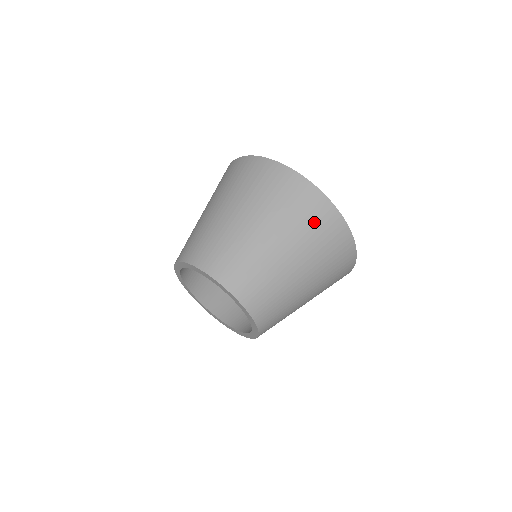
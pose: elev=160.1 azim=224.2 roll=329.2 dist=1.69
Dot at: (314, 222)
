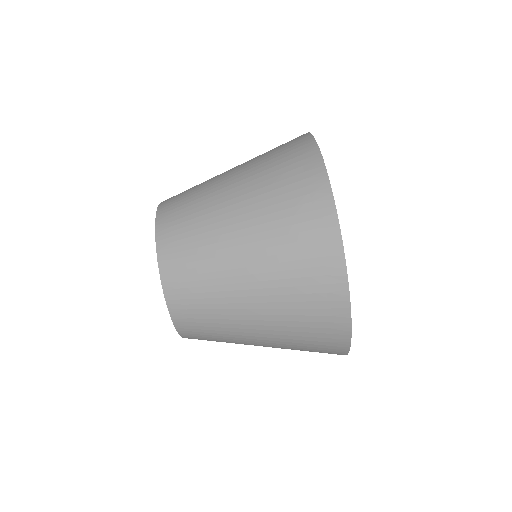
Dot at: (297, 220)
